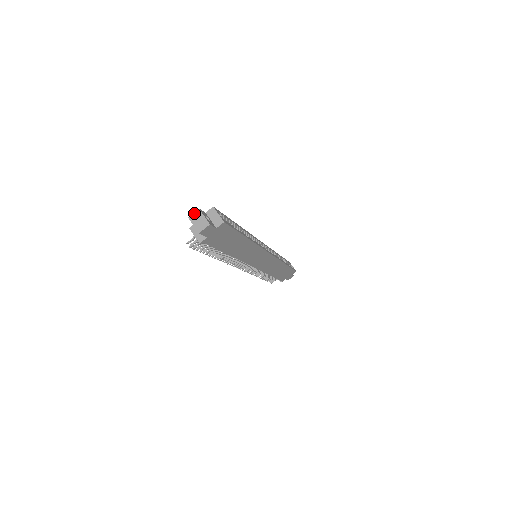
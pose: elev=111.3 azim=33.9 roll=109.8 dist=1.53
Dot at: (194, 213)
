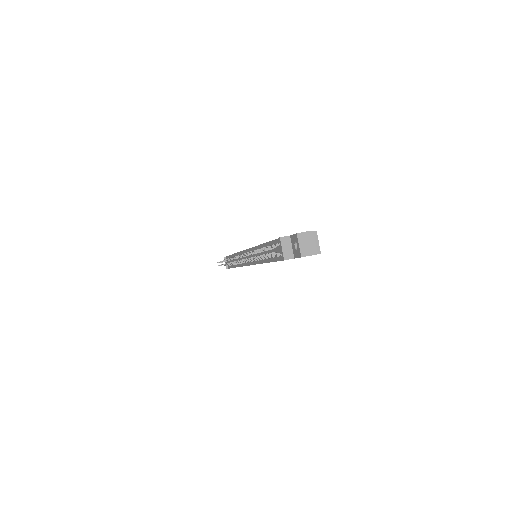
Dot at: (305, 233)
